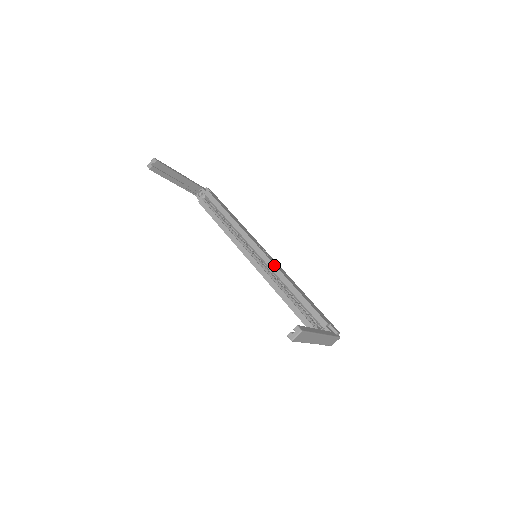
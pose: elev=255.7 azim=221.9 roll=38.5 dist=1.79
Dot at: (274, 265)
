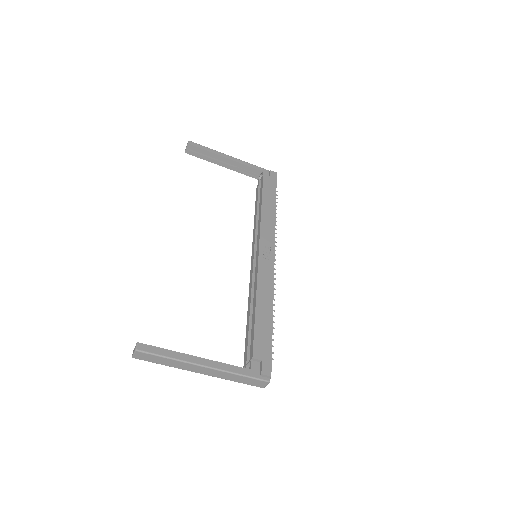
Dot at: (257, 270)
